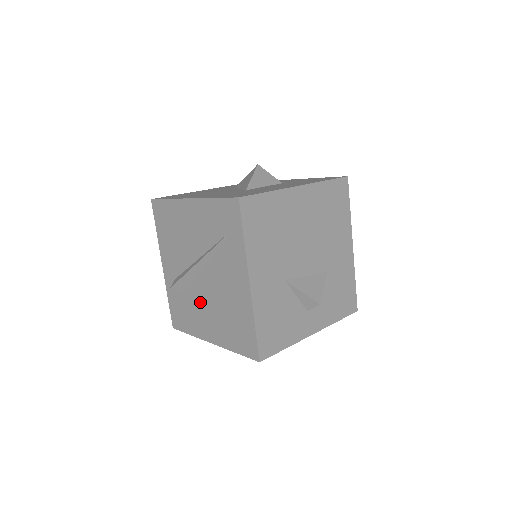
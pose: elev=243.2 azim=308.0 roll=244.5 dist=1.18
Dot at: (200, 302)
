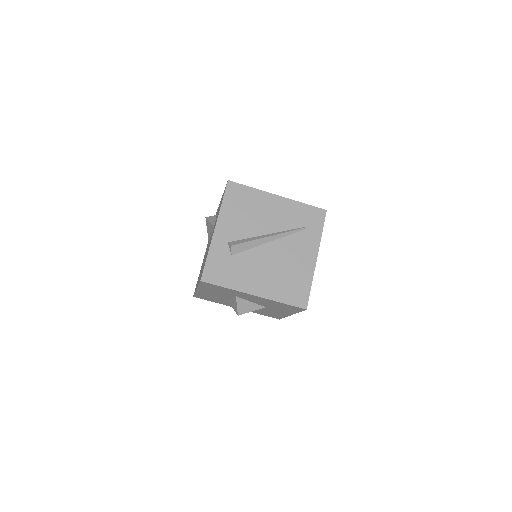
Dot at: (256, 263)
